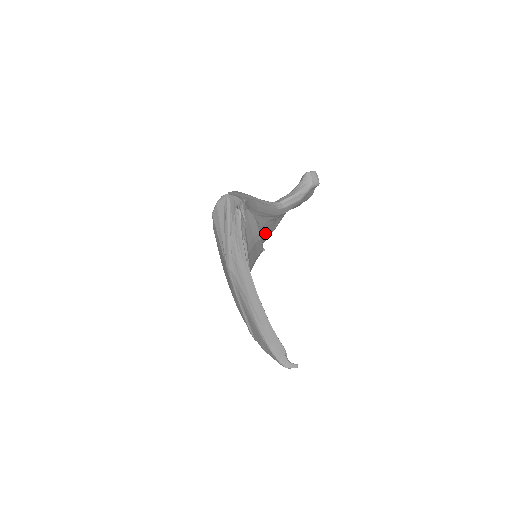
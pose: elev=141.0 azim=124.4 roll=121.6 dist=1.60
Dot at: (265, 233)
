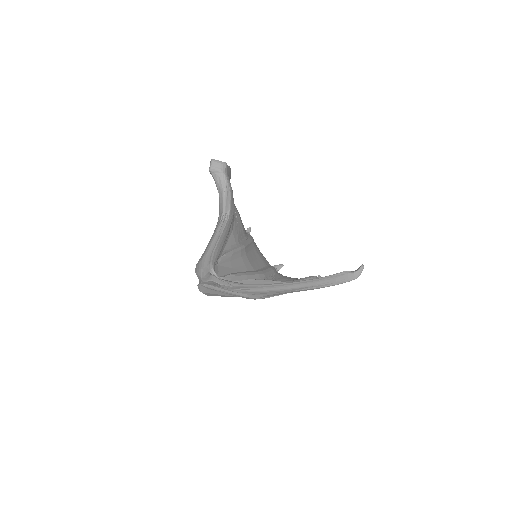
Dot at: (240, 232)
